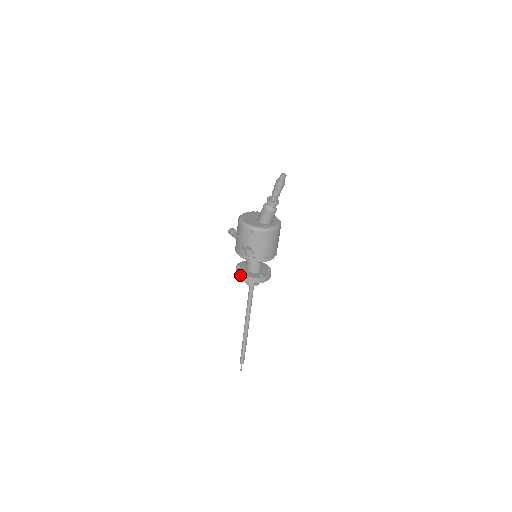
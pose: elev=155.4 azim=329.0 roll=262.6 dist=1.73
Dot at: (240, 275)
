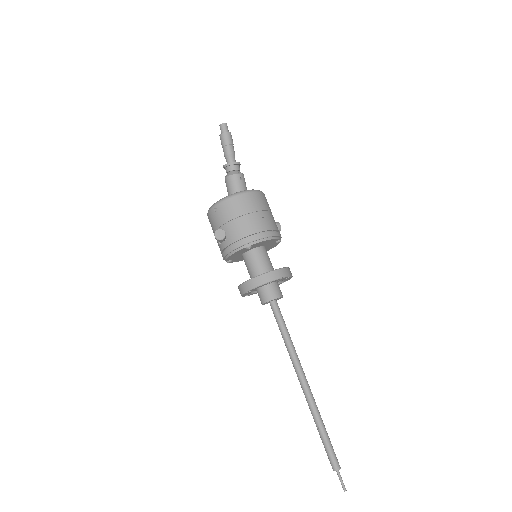
Dot at: (239, 288)
